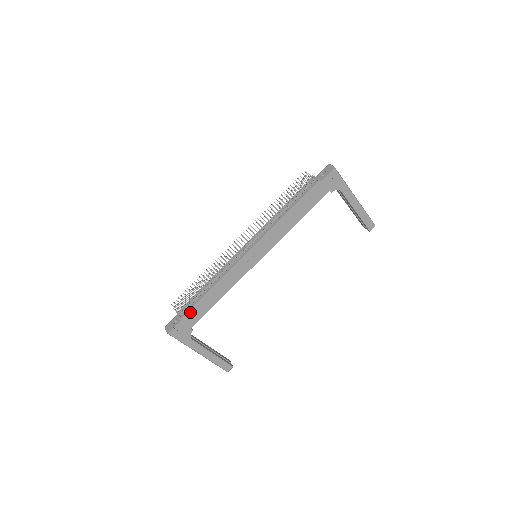
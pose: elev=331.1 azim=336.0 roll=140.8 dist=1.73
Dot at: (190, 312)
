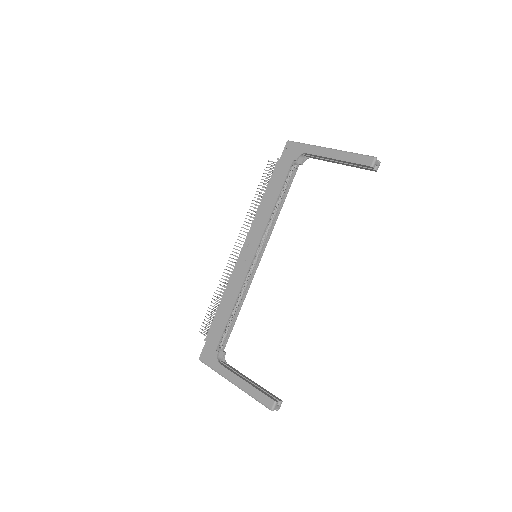
Dot at: (211, 331)
